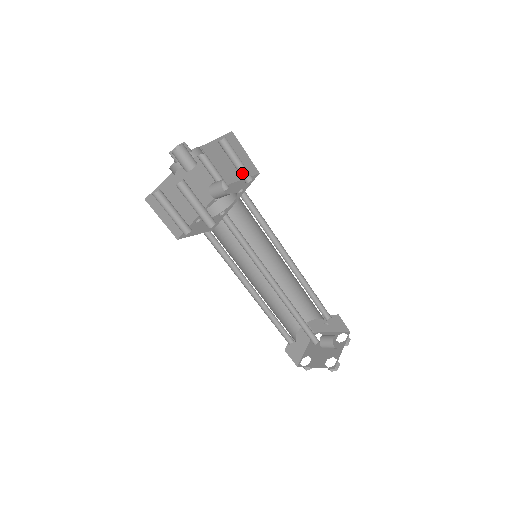
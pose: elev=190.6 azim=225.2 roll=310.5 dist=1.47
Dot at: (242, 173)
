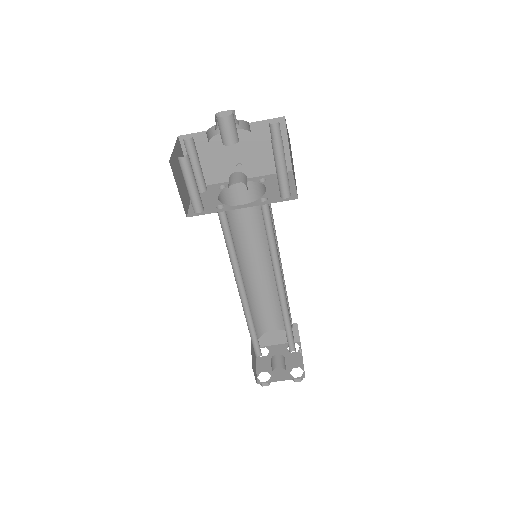
Dot at: (279, 185)
